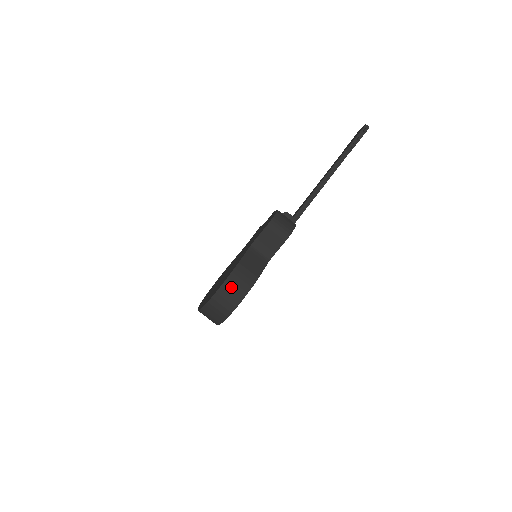
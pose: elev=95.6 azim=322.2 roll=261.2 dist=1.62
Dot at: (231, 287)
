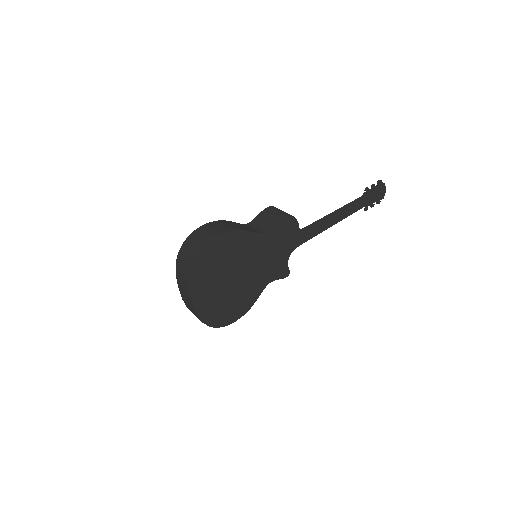
Dot at: (209, 228)
